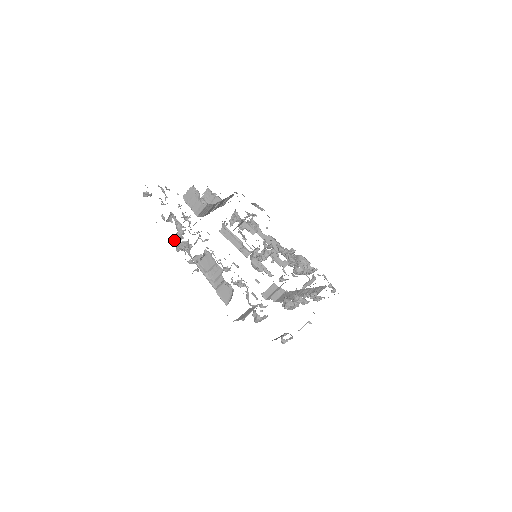
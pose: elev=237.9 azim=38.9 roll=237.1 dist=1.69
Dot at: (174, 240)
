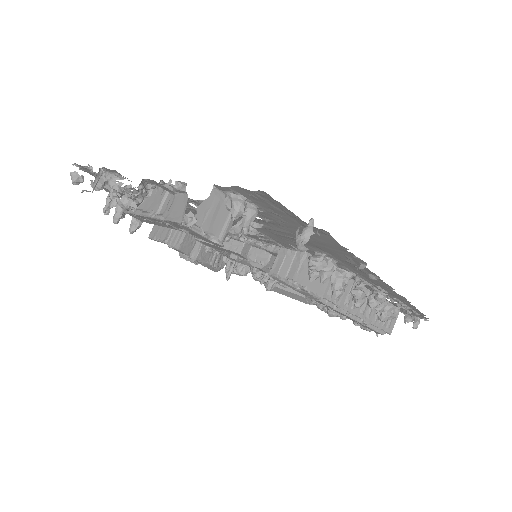
Dot at: (107, 203)
